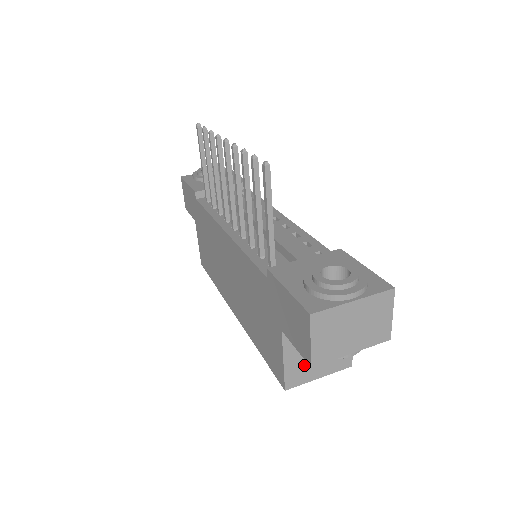
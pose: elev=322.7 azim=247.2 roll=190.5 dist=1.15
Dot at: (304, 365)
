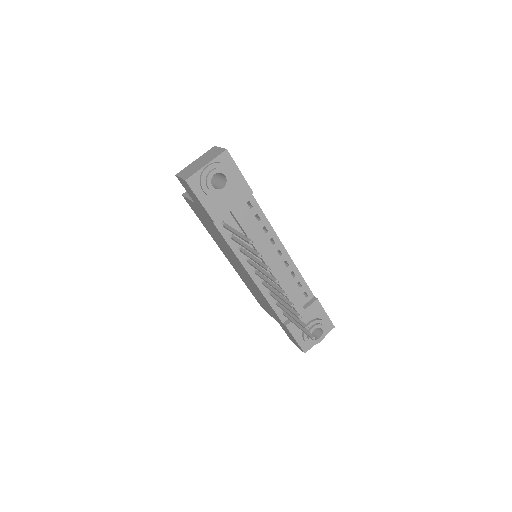
Dot at: occluded
